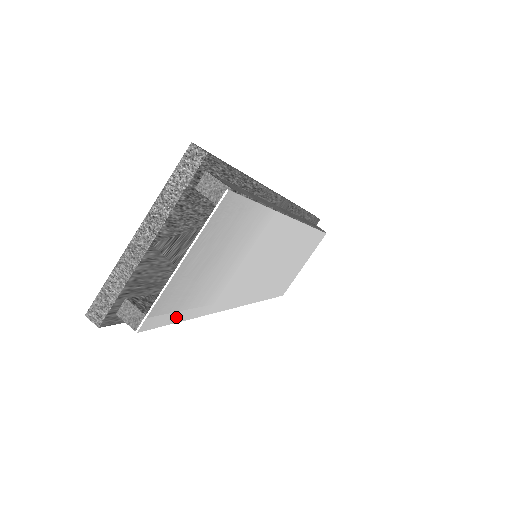
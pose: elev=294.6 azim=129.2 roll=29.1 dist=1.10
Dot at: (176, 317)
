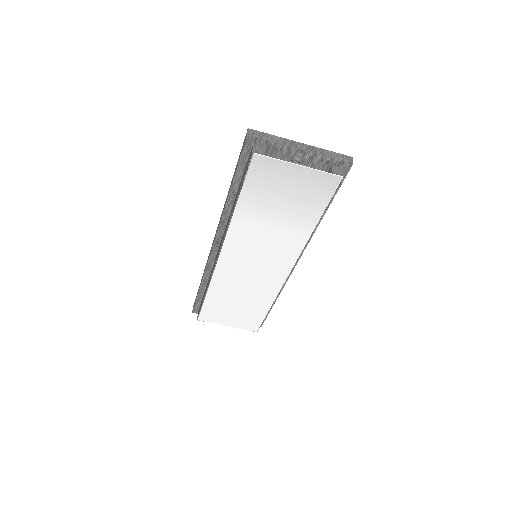
Dot at: (248, 185)
